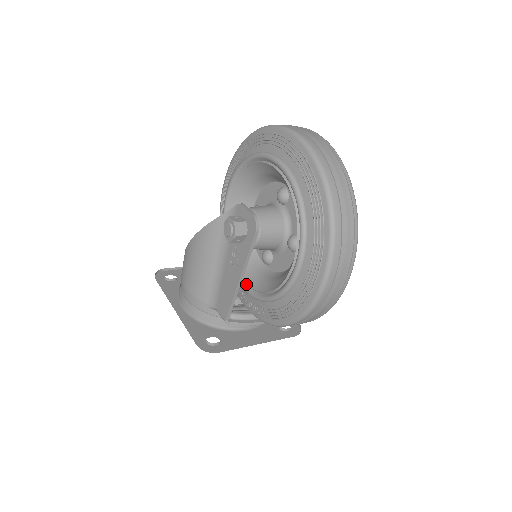
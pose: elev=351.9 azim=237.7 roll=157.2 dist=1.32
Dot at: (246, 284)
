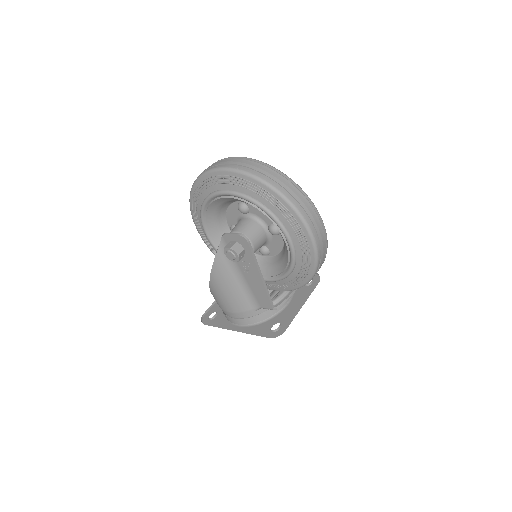
Dot at: (266, 277)
